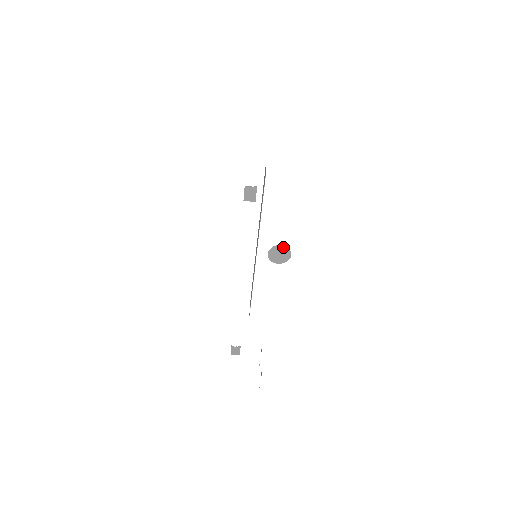
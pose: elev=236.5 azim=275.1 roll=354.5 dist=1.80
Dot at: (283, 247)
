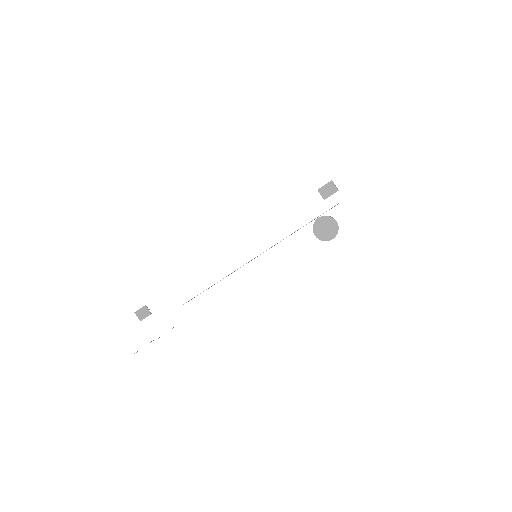
Dot at: (336, 225)
